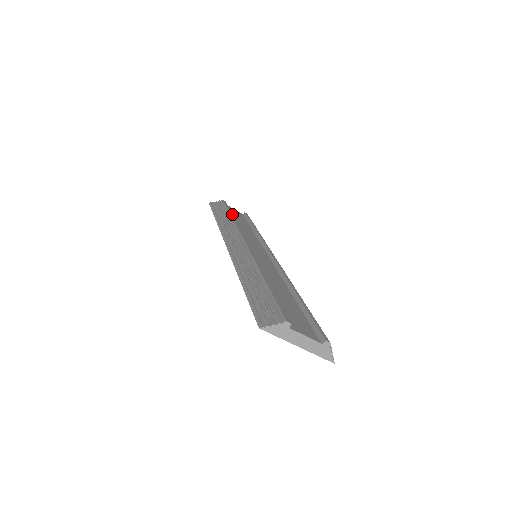
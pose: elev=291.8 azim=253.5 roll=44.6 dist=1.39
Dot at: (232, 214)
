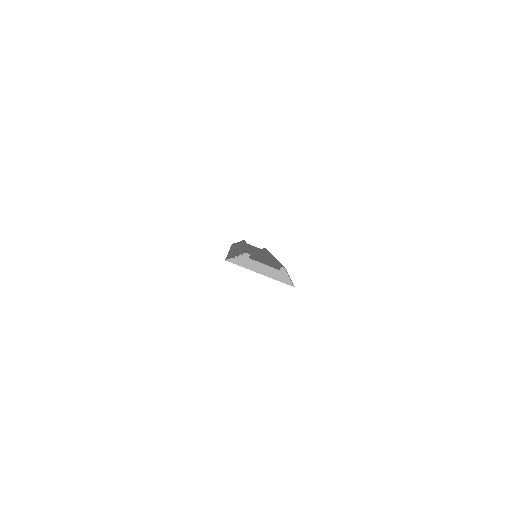
Dot at: occluded
